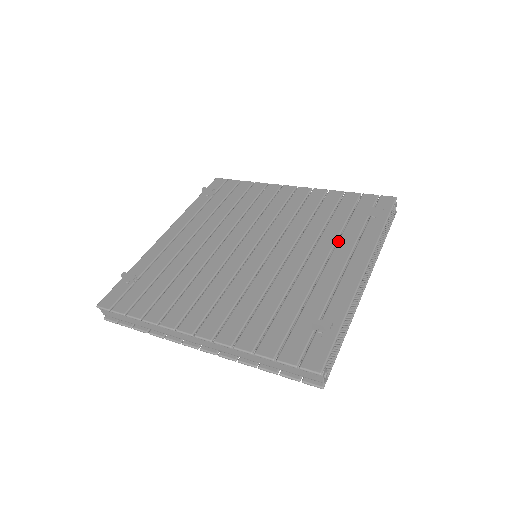
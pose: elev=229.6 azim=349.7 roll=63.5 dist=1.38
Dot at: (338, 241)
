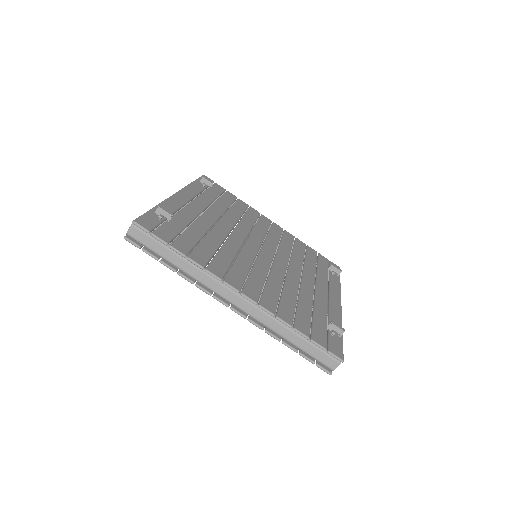
Dot at: (317, 276)
